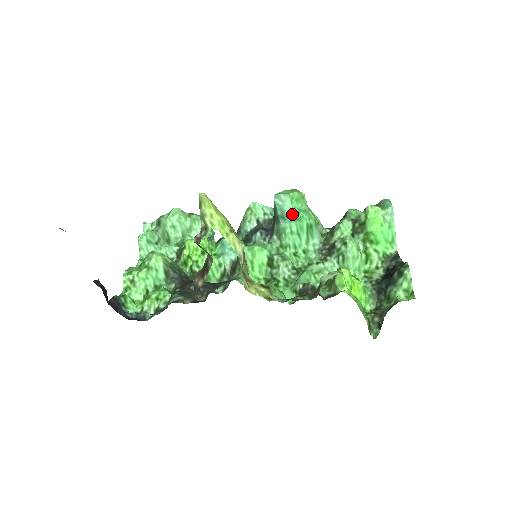
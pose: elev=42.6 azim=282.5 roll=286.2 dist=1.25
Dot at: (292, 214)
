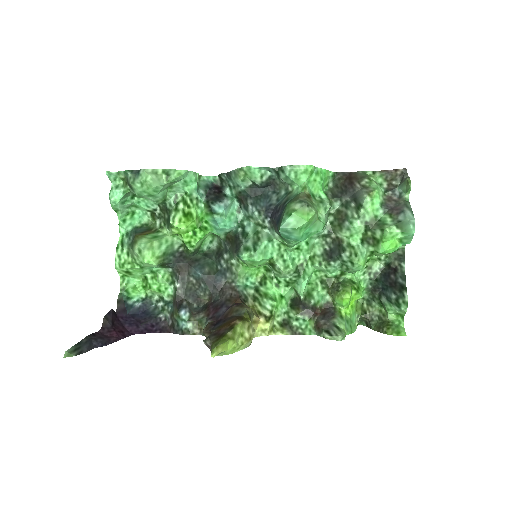
Dot at: occluded
